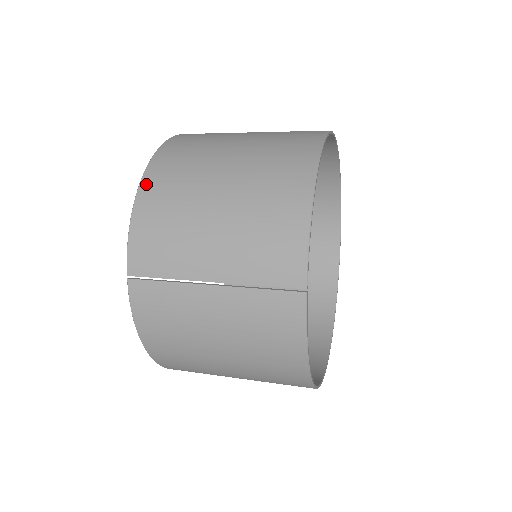
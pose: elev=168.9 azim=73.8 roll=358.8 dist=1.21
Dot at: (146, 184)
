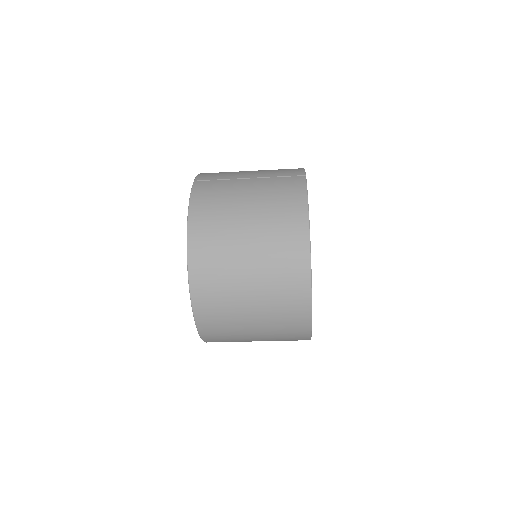
Dot at: occluded
